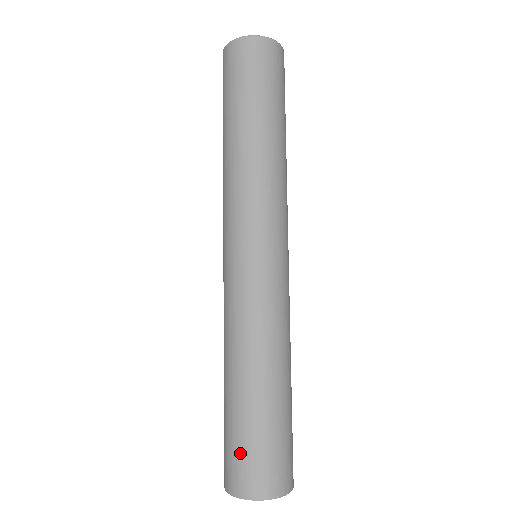
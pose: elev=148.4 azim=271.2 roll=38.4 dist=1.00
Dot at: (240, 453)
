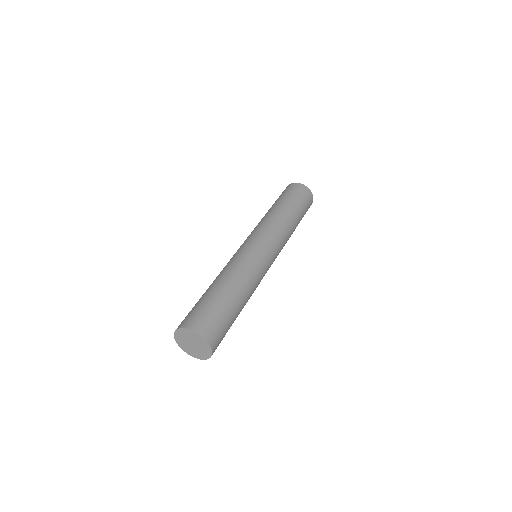
Dot at: (189, 312)
